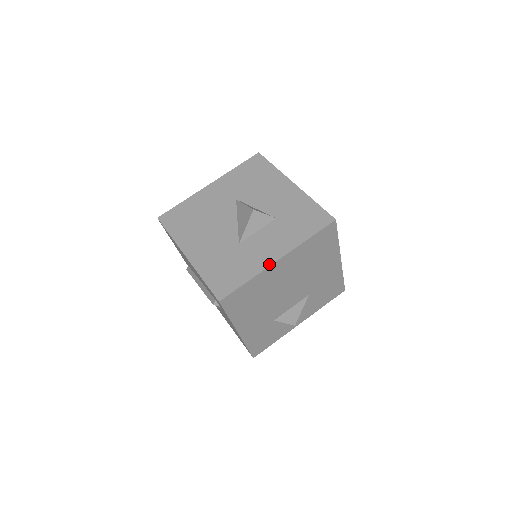
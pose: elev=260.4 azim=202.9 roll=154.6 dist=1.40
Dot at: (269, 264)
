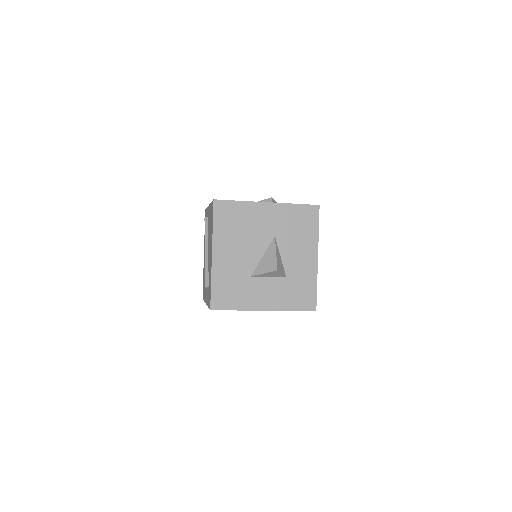
Dot at: (257, 309)
